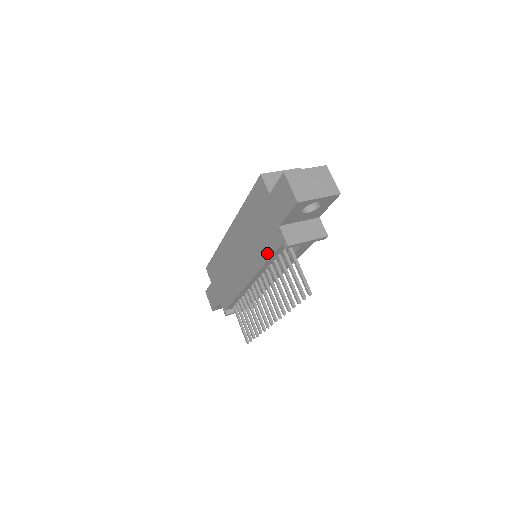
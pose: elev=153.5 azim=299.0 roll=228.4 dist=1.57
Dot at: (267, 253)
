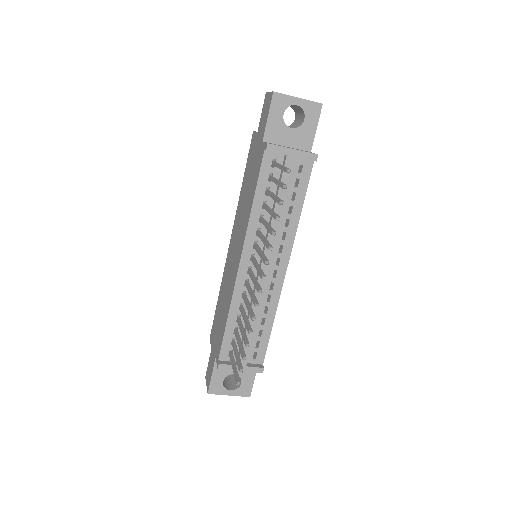
Dot at: (254, 189)
